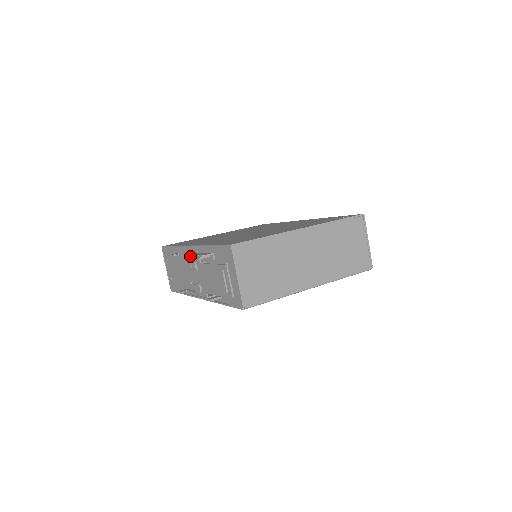
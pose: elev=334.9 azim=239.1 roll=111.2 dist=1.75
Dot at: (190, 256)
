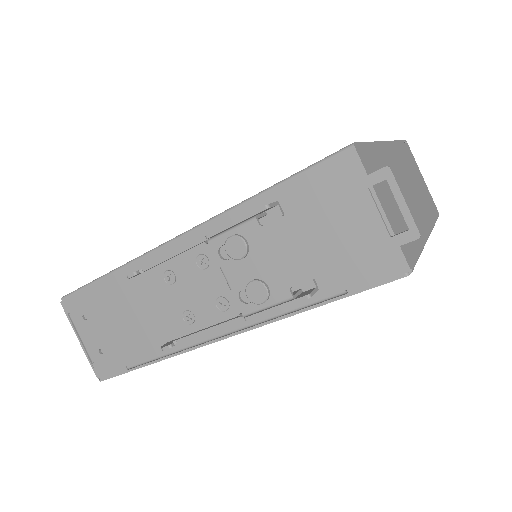
Dot at: (210, 235)
